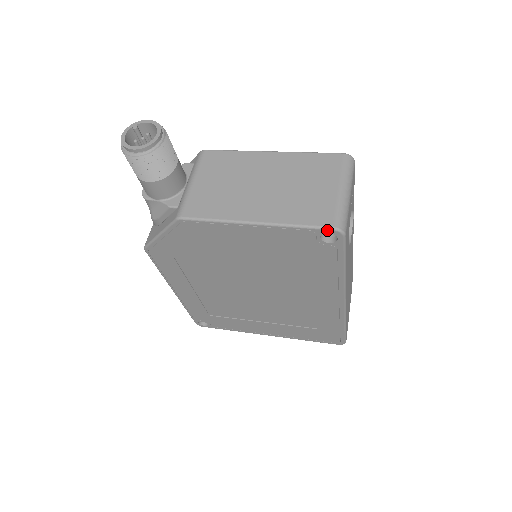
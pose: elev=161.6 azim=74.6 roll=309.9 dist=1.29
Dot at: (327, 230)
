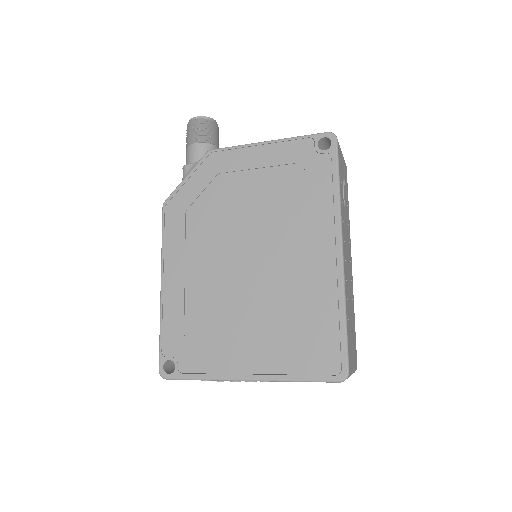
Dot at: (323, 134)
